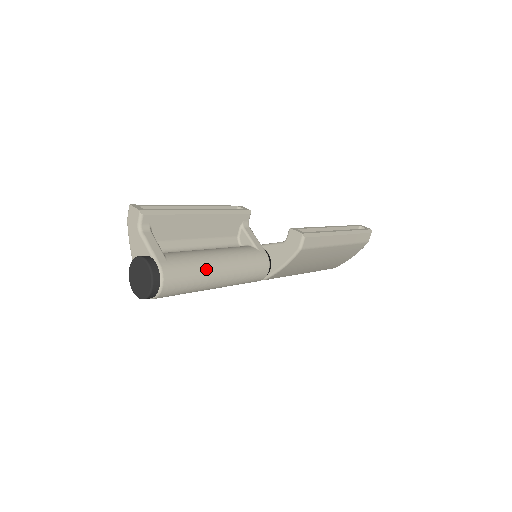
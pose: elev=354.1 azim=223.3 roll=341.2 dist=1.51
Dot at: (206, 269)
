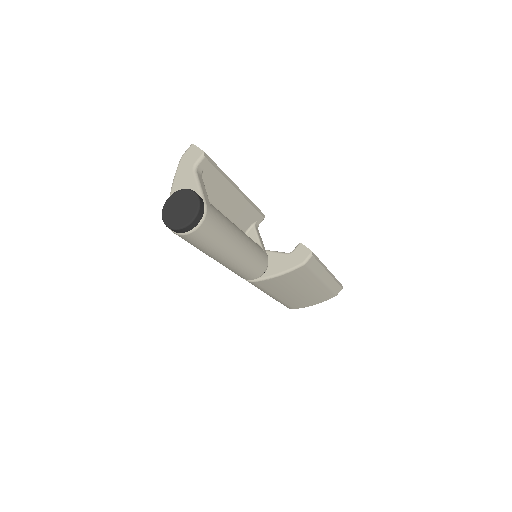
Dot at: (232, 236)
